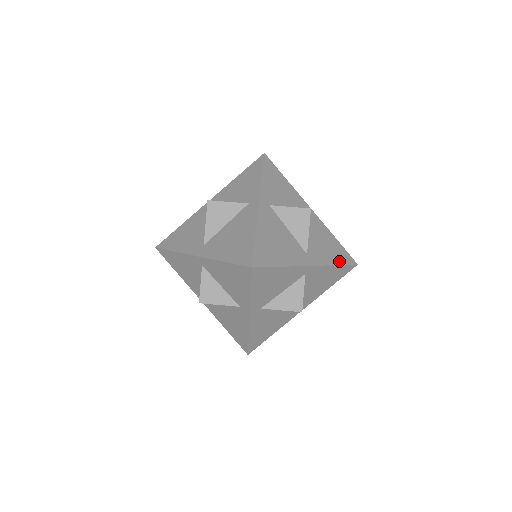
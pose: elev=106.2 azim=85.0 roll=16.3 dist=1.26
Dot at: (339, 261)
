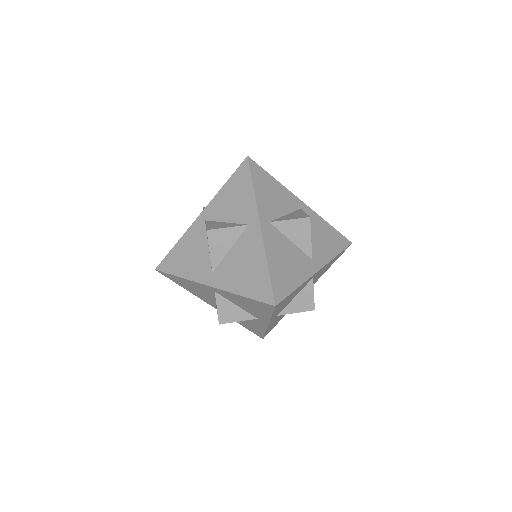
Dot at: (338, 250)
